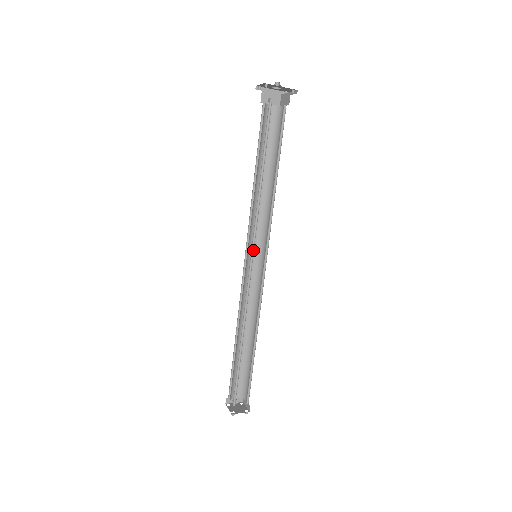
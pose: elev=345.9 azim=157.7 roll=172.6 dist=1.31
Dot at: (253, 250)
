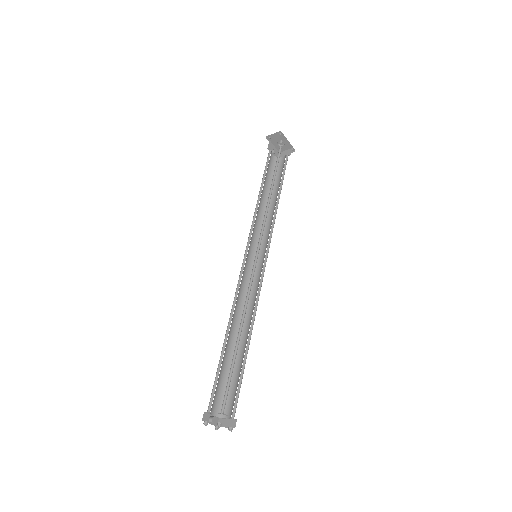
Dot at: (259, 245)
